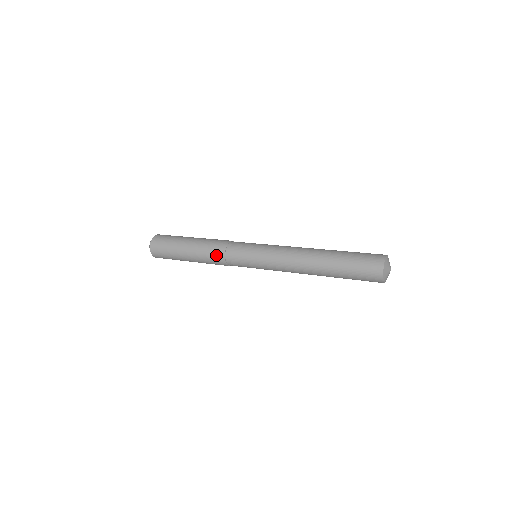
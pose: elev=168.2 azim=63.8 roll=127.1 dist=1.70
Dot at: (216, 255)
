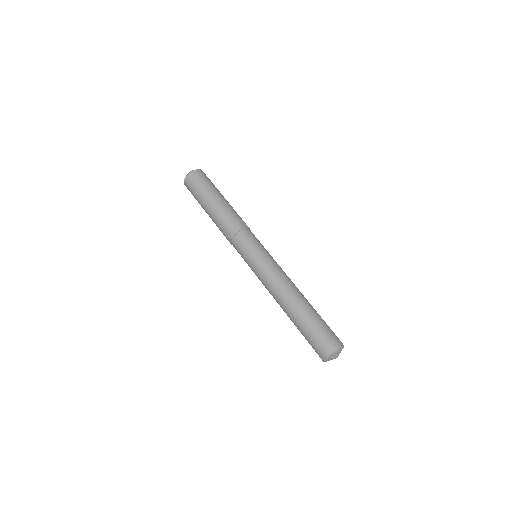
Dot at: (227, 231)
